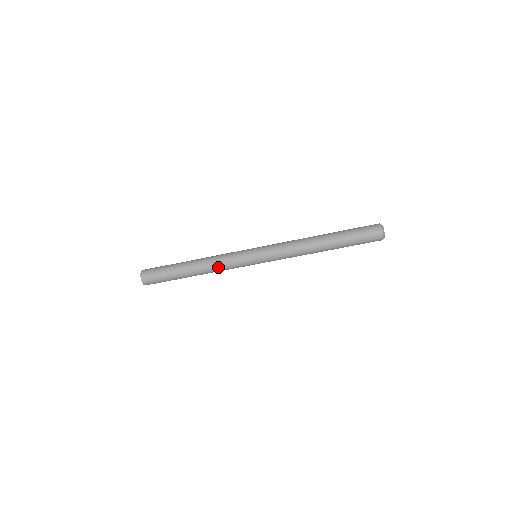
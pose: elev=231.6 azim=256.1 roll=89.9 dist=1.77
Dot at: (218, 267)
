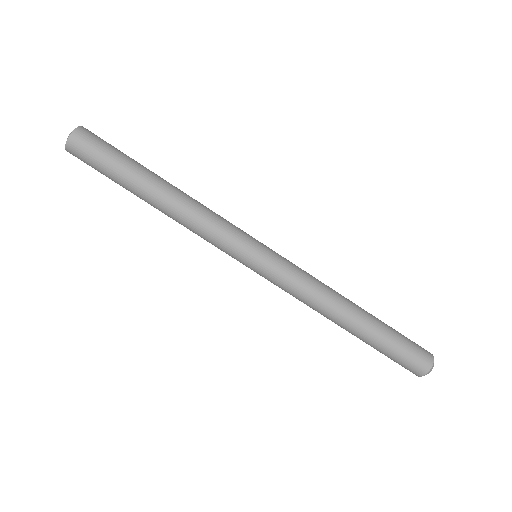
Dot at: (205, 210)
